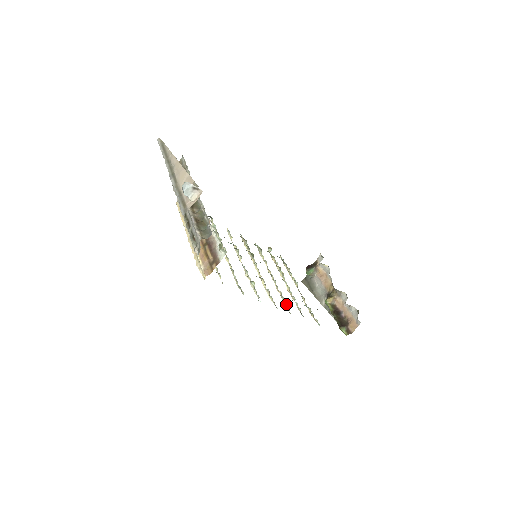
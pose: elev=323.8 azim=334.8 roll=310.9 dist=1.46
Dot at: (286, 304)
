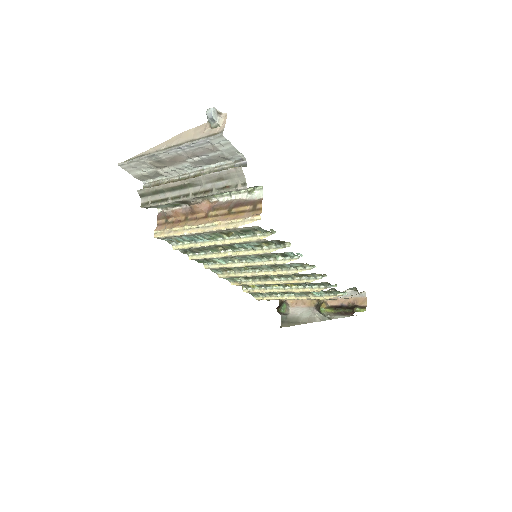
Dot at: (312, 279)
